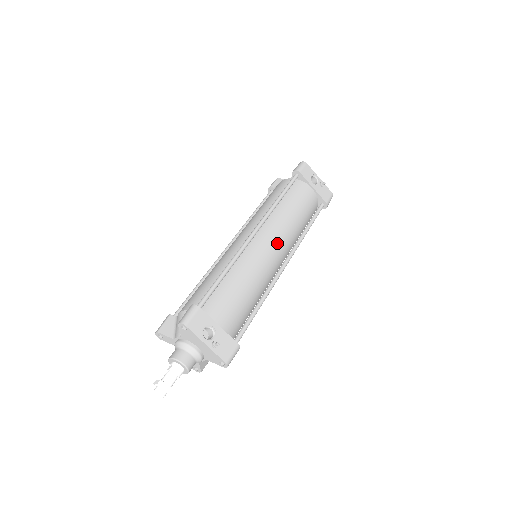
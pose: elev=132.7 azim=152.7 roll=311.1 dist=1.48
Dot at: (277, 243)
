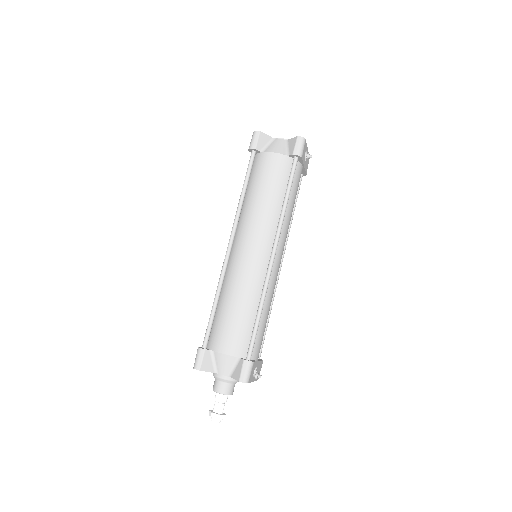
Dot at: occluded
